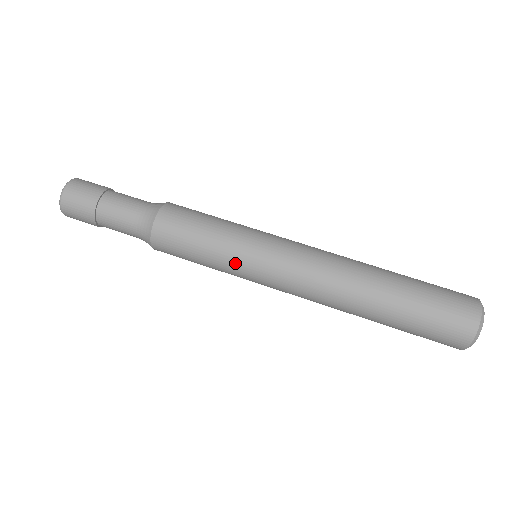
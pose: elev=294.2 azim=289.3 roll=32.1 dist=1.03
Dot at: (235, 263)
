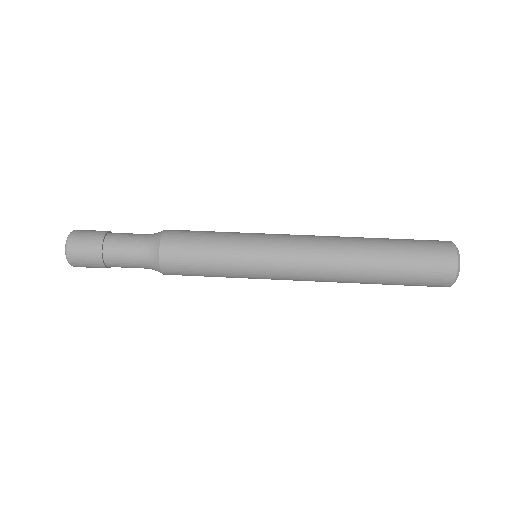
Dot at: (242, 254)
